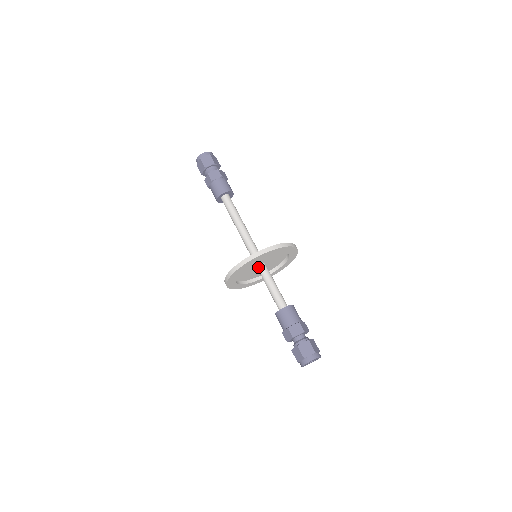
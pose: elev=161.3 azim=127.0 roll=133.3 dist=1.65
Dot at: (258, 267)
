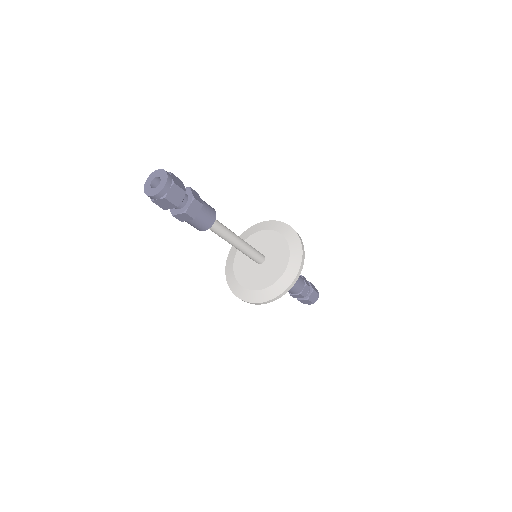
Dot at: occluded
